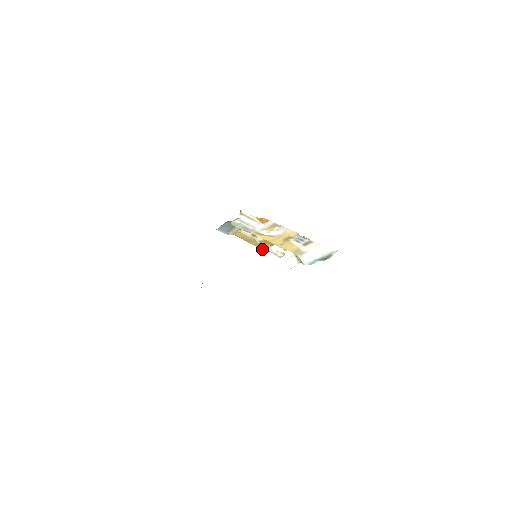
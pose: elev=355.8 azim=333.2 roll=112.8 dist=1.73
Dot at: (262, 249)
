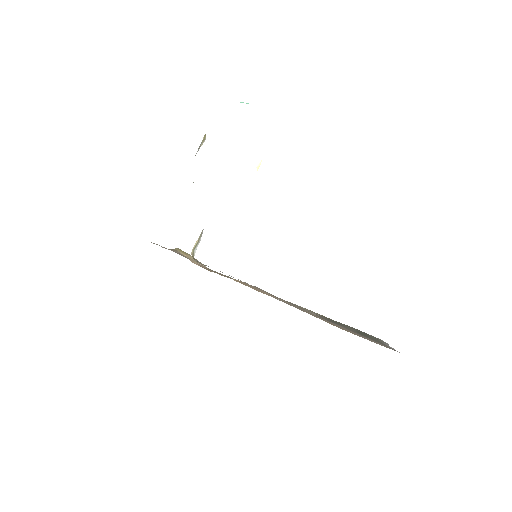
Dot at: occluded
